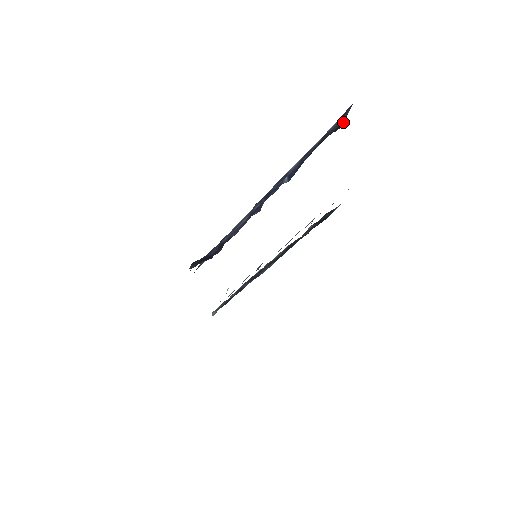
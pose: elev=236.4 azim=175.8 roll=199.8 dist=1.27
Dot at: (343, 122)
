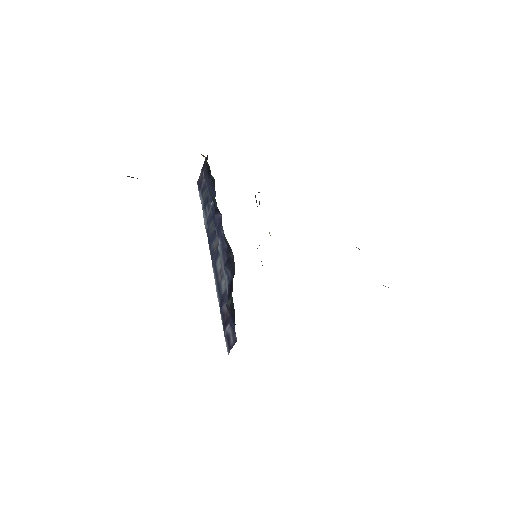
Dot at: (206, 158)
